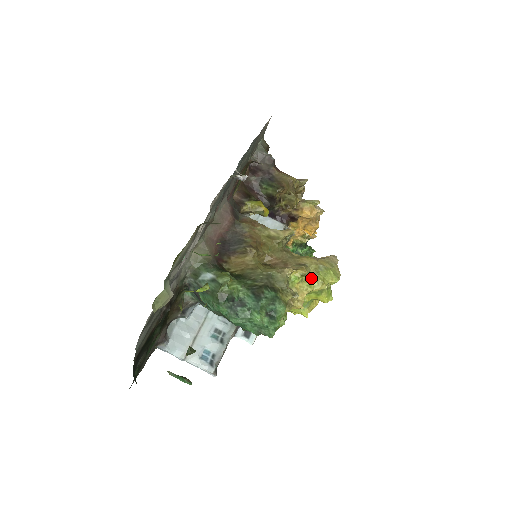
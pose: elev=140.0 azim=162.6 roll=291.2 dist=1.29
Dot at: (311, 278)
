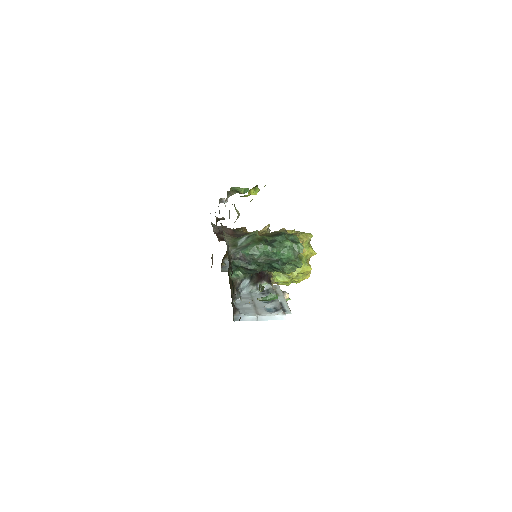
Dot at: (298, 235)
